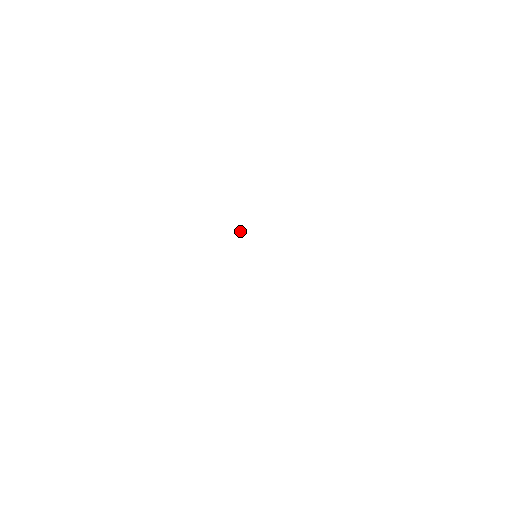
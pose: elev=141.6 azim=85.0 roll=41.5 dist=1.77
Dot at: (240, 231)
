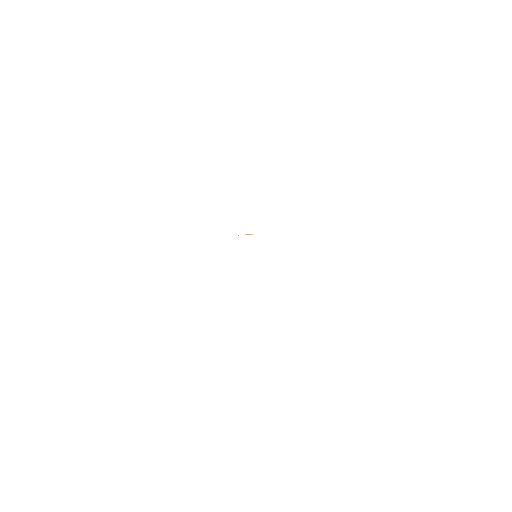
Dot at: occluded
